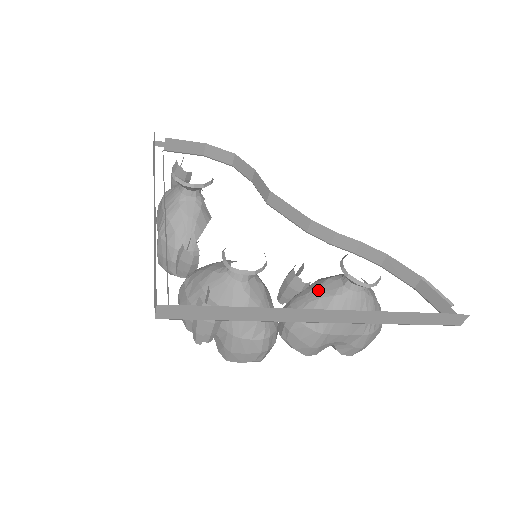
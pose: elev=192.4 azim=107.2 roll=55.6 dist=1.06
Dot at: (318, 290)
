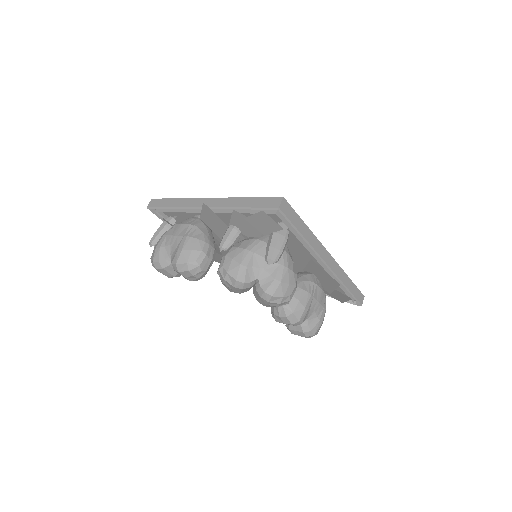
Dot at: (299, 274)
